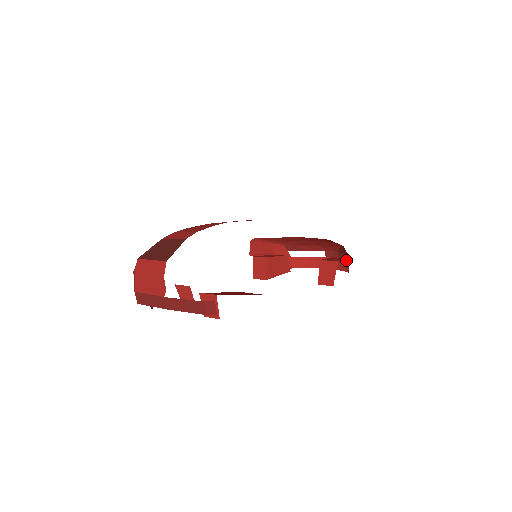
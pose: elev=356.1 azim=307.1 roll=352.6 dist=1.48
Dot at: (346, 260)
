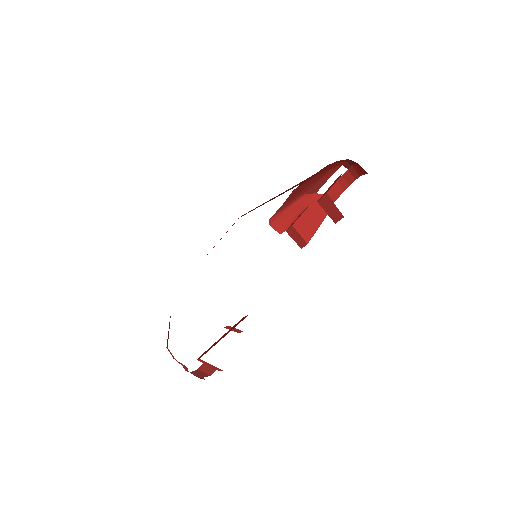
Dot at: (357, 164)
